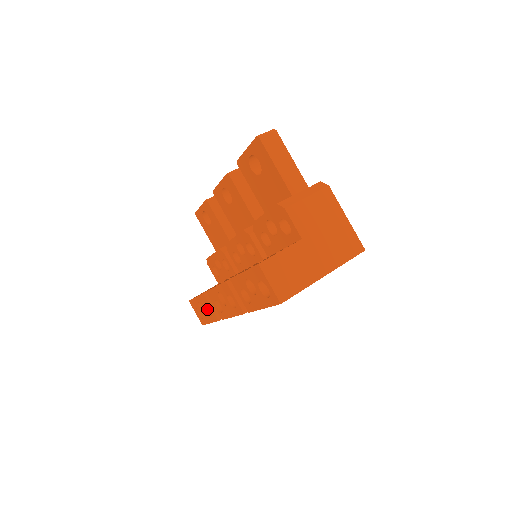
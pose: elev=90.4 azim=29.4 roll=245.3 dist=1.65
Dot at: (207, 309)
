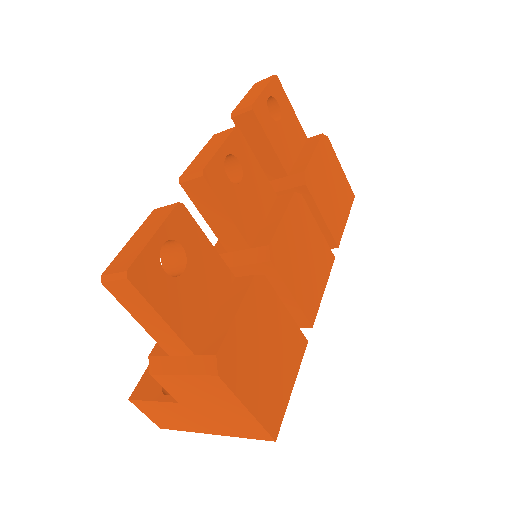
Dot at: occluded
